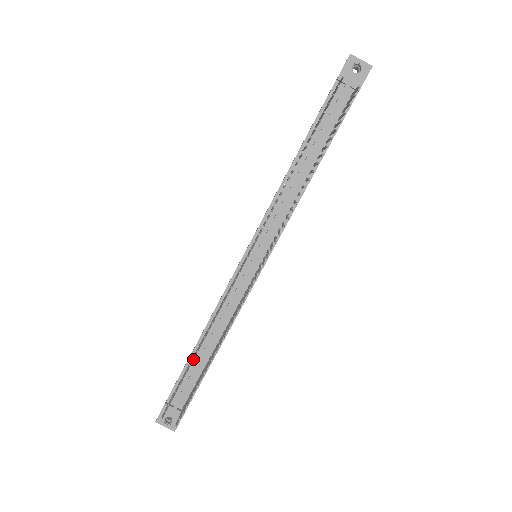
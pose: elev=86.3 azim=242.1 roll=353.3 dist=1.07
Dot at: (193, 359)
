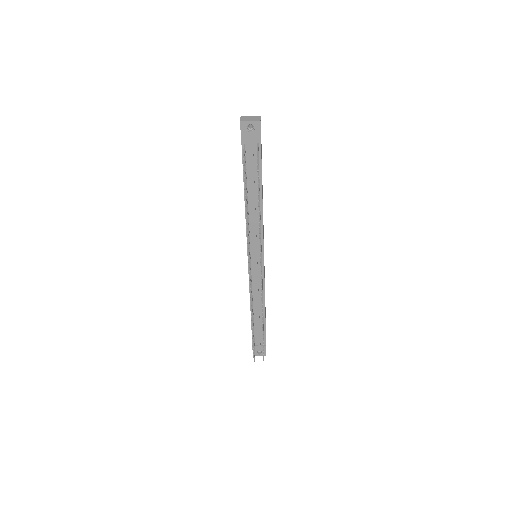
Dot at: occluded
